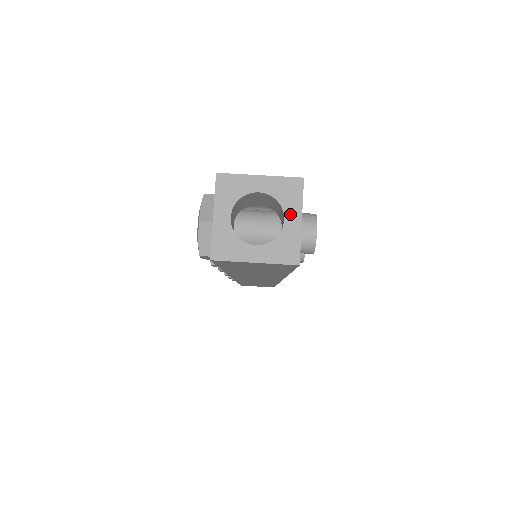
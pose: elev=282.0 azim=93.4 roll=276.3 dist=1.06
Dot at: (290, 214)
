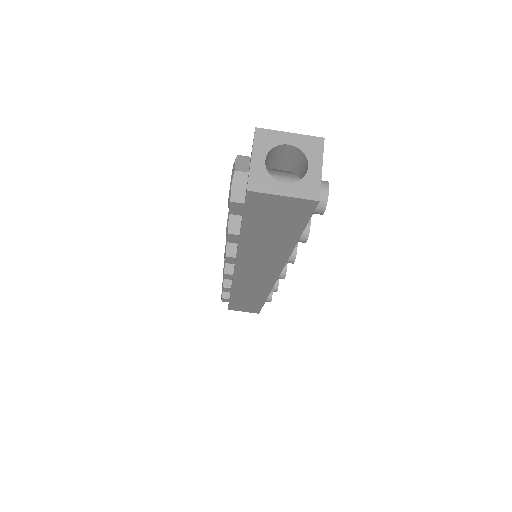
Dot at: (313, 163)
